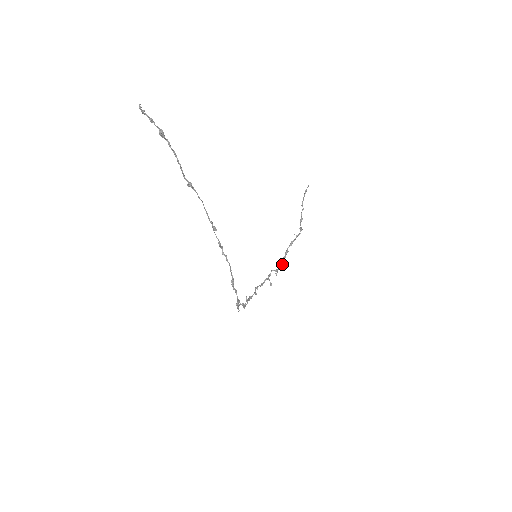
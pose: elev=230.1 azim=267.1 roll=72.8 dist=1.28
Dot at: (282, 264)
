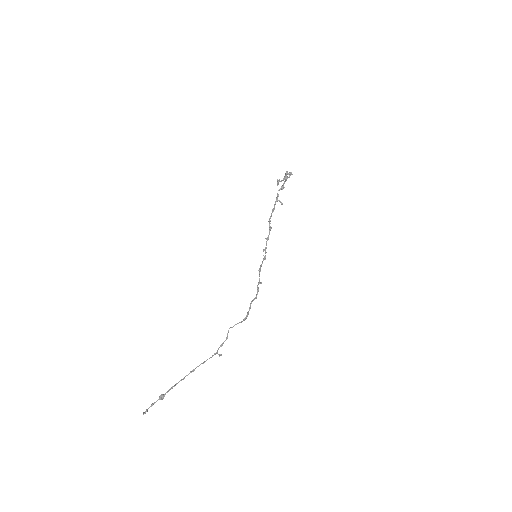
Dot at: occluded
